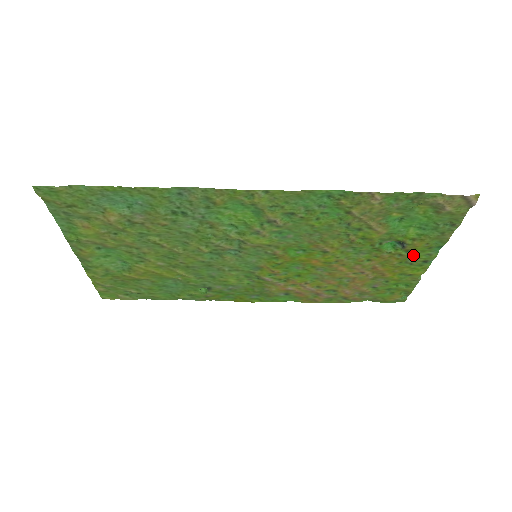
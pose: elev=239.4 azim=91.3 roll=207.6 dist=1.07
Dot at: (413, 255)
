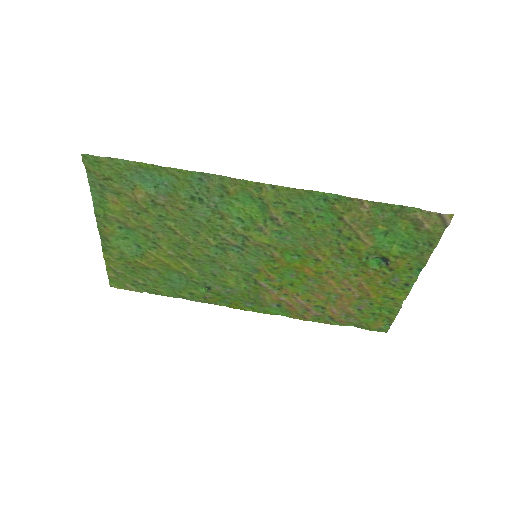
Dot at: (396, 276)
